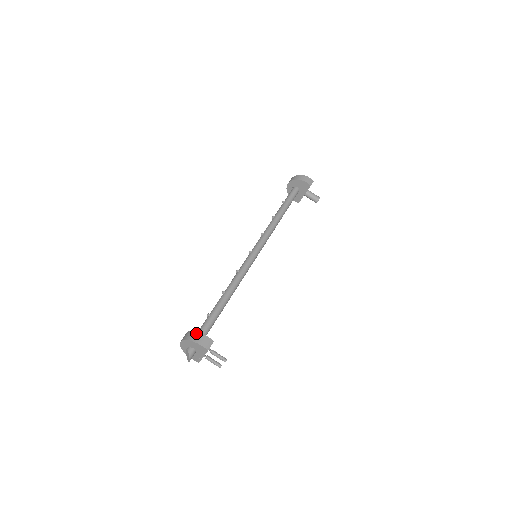
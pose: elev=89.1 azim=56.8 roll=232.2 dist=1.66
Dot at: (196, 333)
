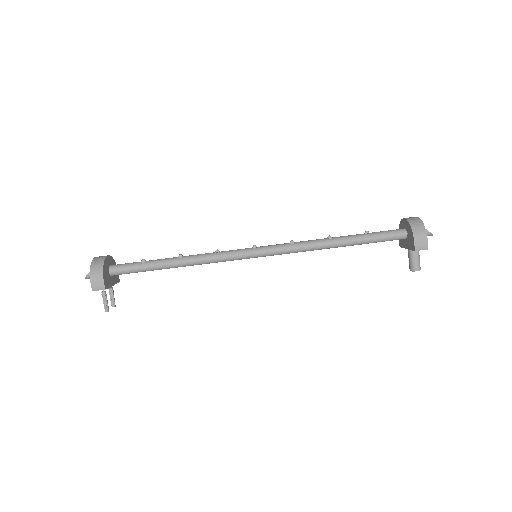
Dot at: (101, 267)
